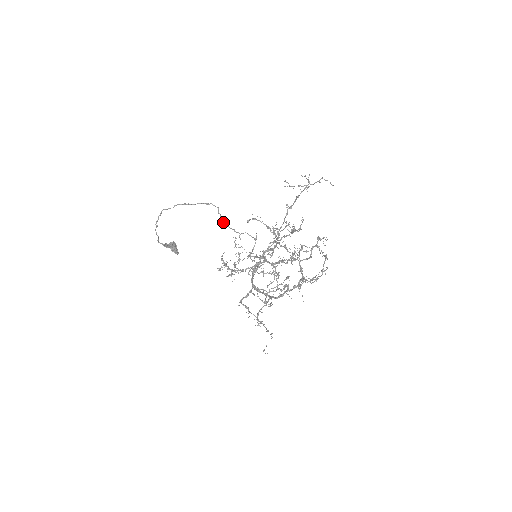
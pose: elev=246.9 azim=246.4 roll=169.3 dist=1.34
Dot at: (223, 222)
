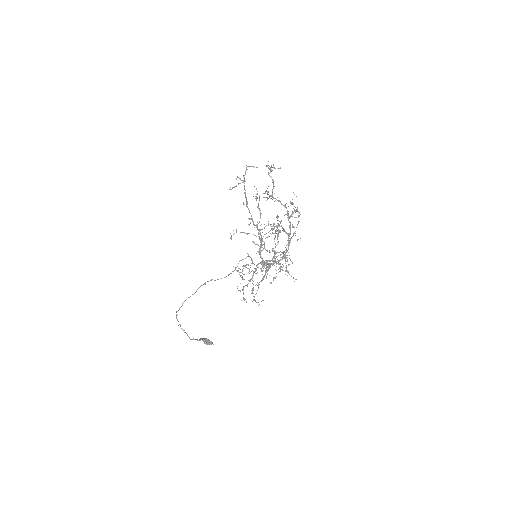
Dot at: occluded
